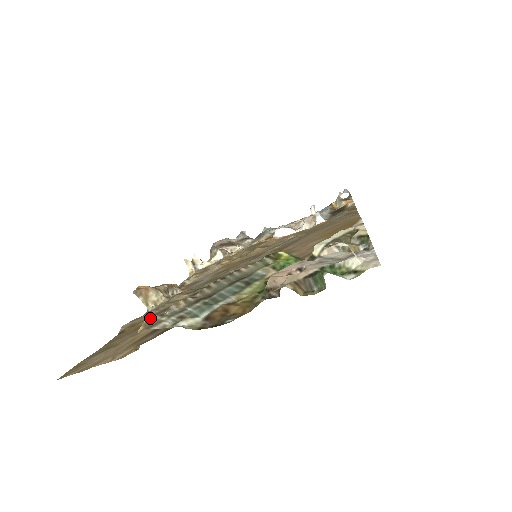
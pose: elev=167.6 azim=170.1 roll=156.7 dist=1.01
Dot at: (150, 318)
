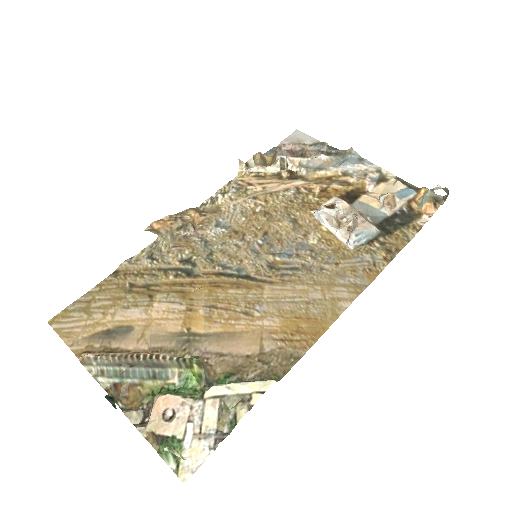
Dot at: (87, 357)
